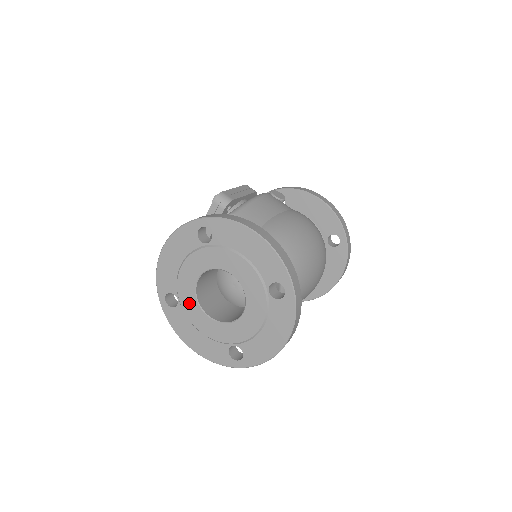
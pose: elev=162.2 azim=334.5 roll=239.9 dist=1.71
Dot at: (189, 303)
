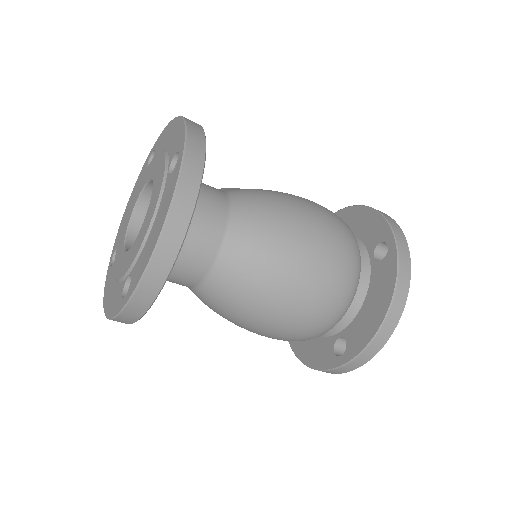
Dot at: (120, 246)
